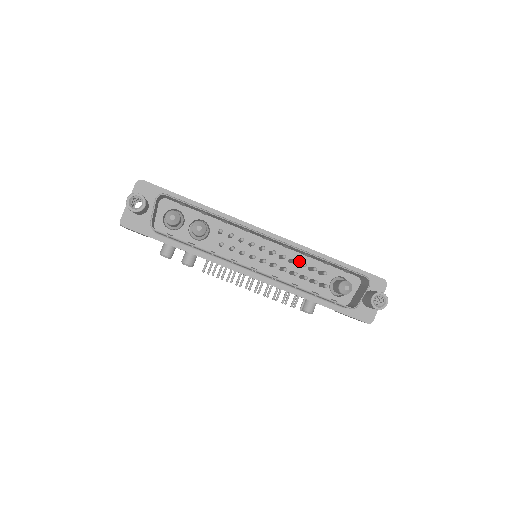
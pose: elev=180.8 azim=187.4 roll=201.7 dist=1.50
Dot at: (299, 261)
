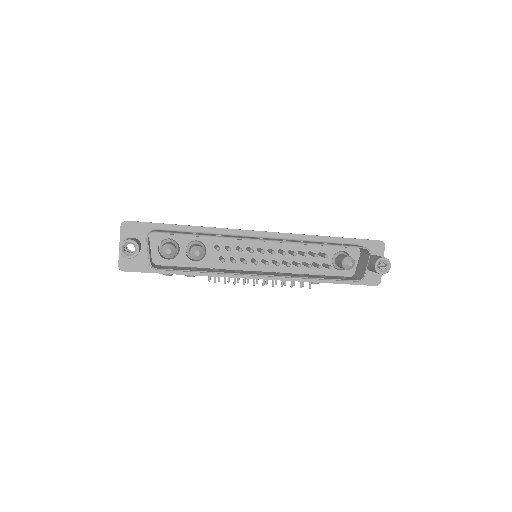
Dot at: (298, 249)
